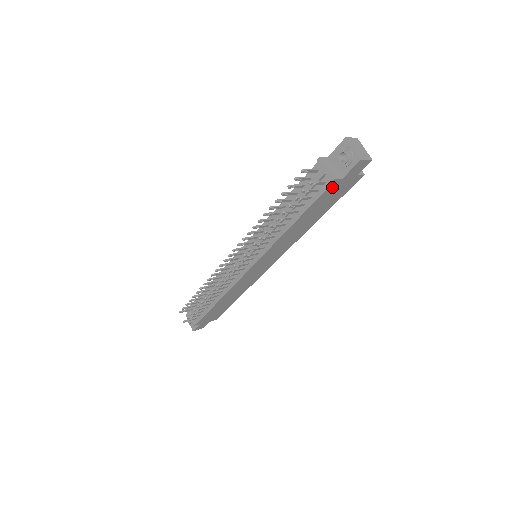
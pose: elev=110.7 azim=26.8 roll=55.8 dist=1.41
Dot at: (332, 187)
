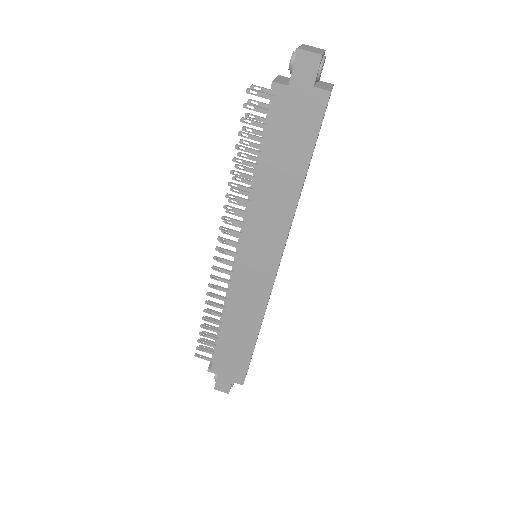
Dot at: (281, 102)
